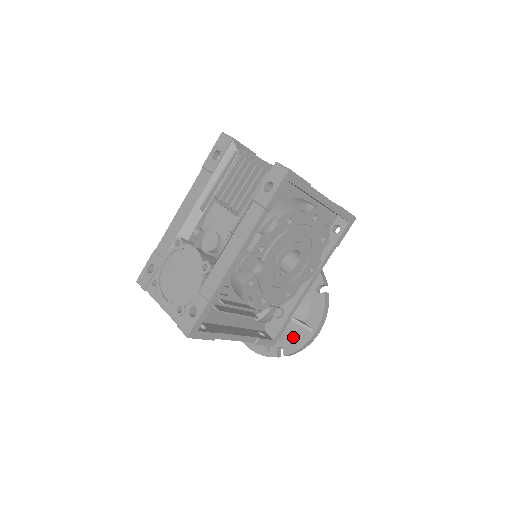
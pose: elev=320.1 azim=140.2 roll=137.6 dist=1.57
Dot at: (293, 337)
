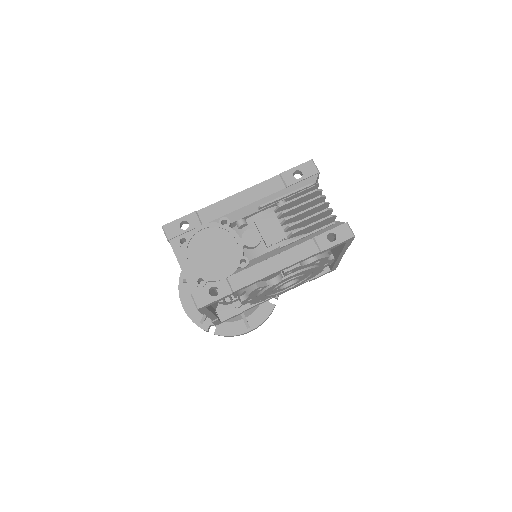
Dot at: (230, 324)
